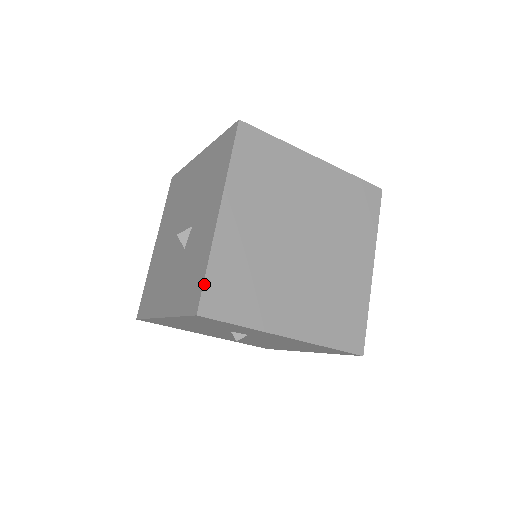
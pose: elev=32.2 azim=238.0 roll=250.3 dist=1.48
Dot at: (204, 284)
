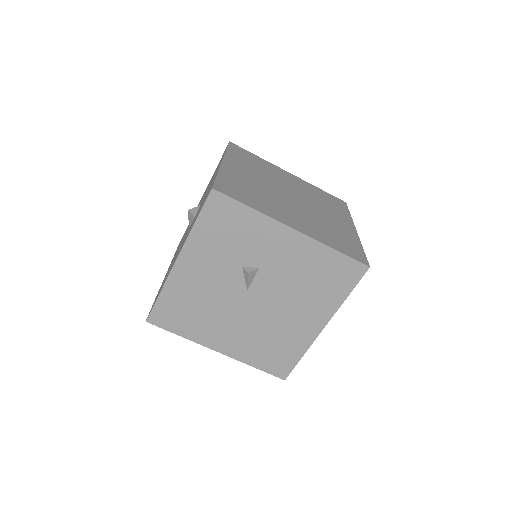
Dot at: (216, 180)
